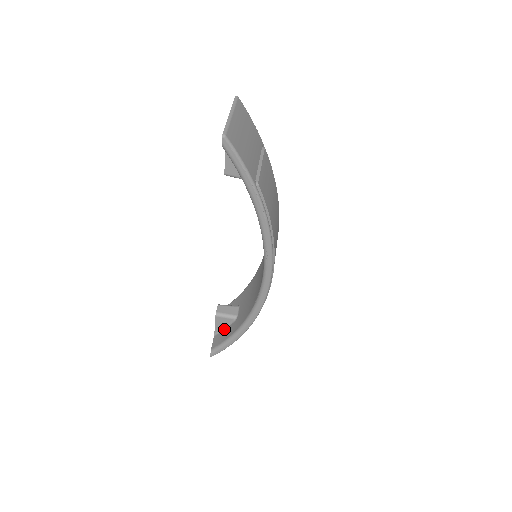
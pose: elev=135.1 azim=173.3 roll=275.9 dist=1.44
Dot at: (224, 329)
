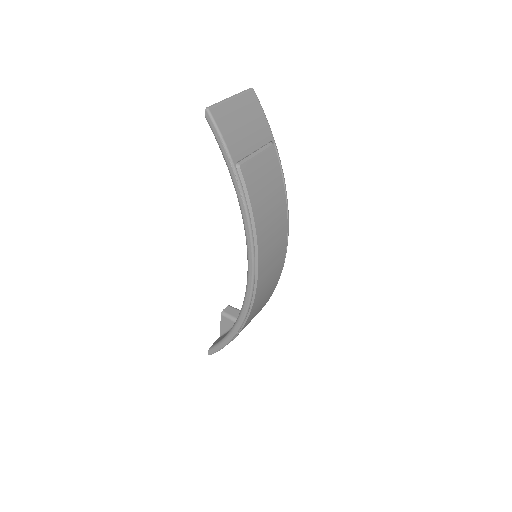
Dot at: (227, 331)
